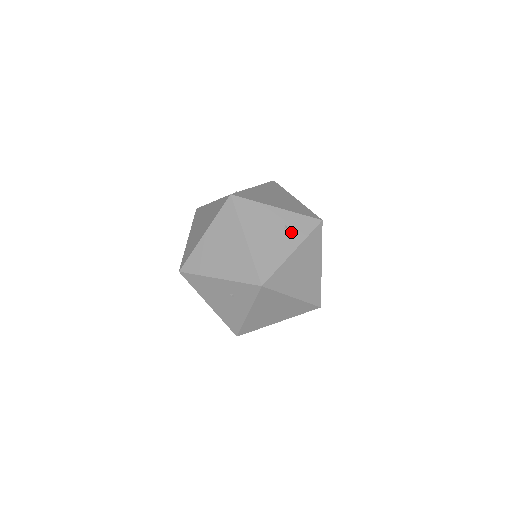
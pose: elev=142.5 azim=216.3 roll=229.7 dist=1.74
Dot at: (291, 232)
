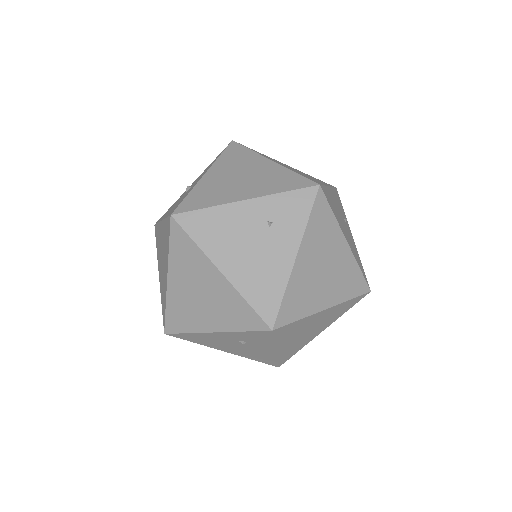
Dot at: (281, 228)
